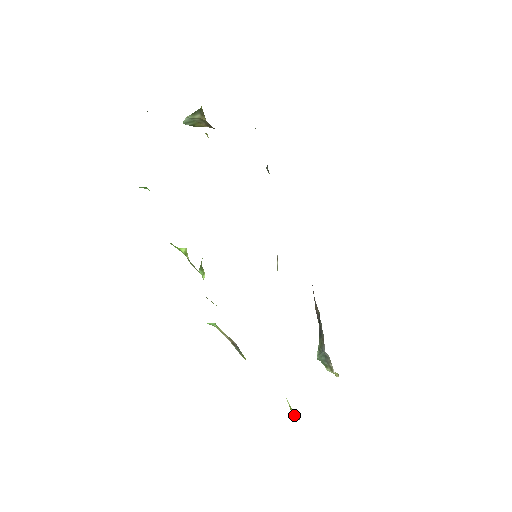
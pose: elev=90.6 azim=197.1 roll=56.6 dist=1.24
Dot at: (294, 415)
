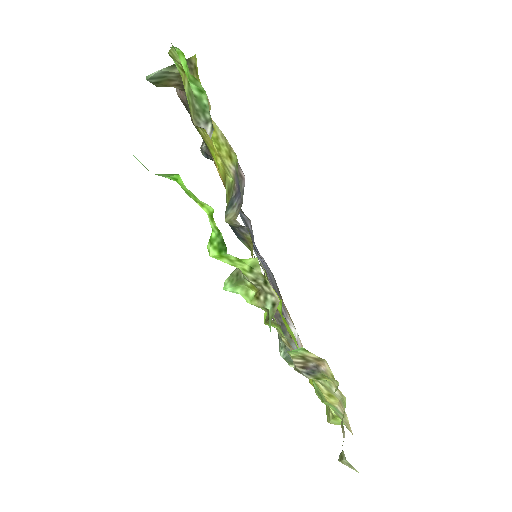
Dot at: occluded
